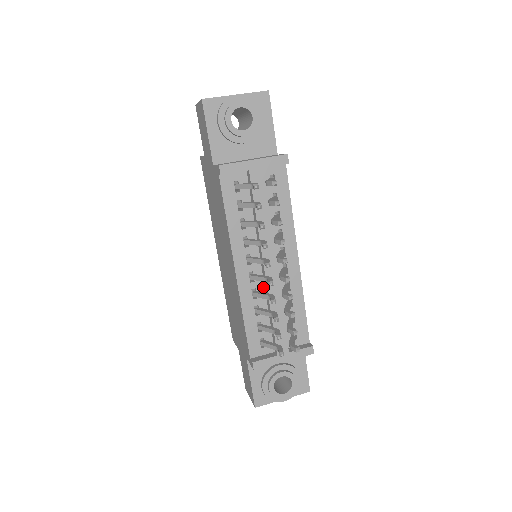
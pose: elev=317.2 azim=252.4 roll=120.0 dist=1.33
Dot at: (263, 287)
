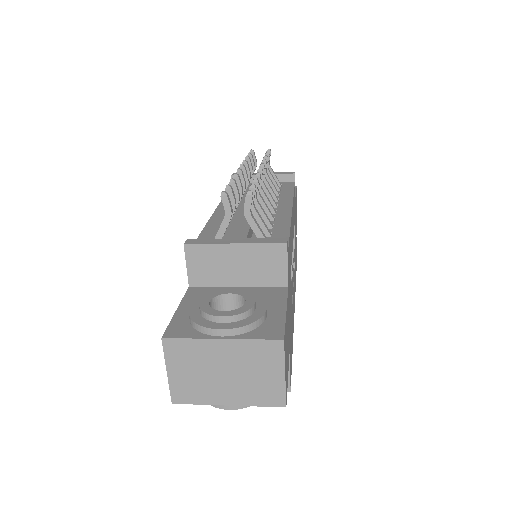
Dot at: occluded
